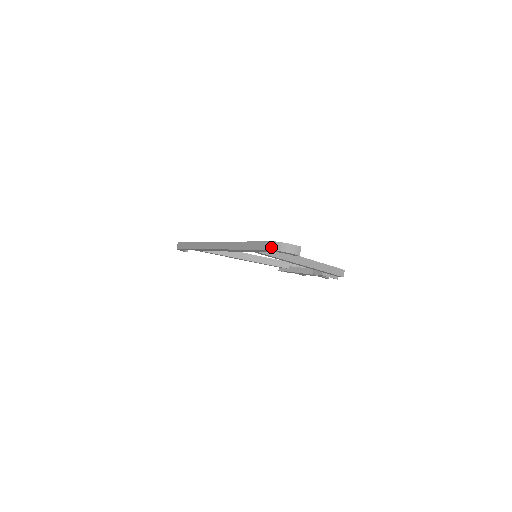
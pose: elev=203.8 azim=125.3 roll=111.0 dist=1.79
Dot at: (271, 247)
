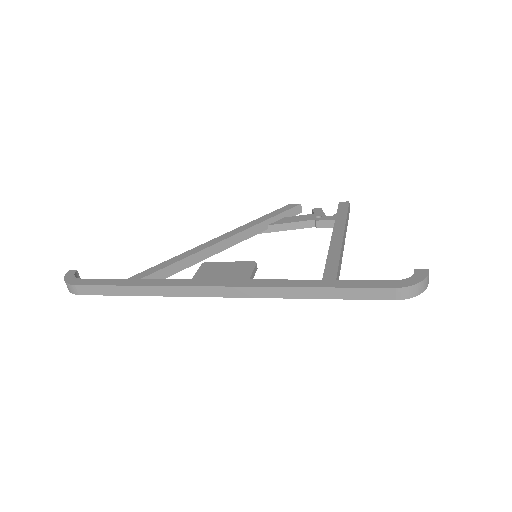
Dot at: (399, 296)
